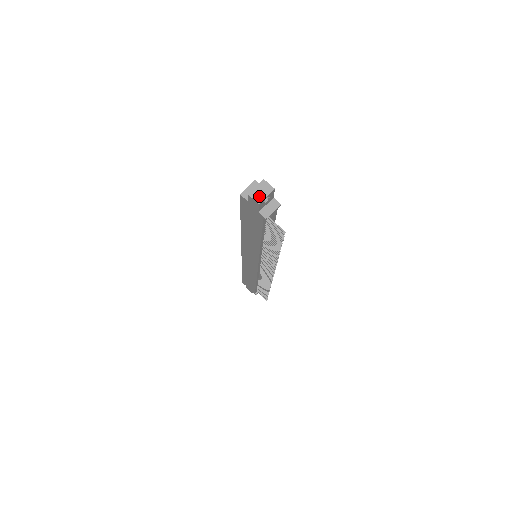
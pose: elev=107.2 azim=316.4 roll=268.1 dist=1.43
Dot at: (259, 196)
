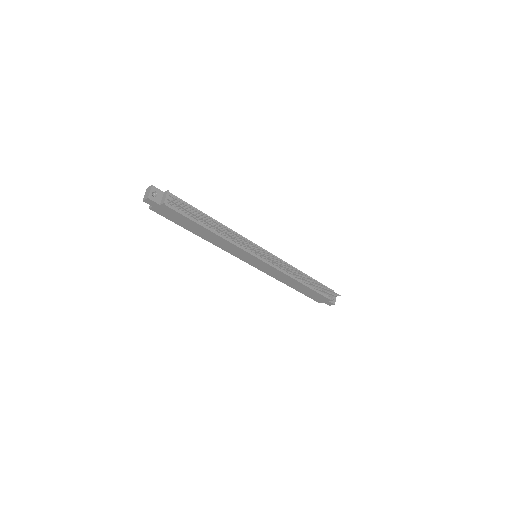
Dot at: (147, 196)
